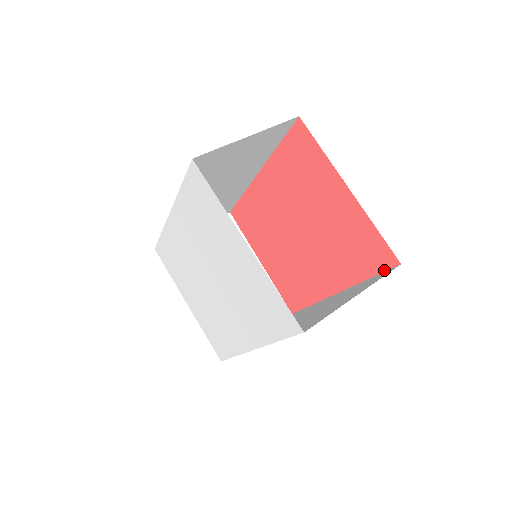
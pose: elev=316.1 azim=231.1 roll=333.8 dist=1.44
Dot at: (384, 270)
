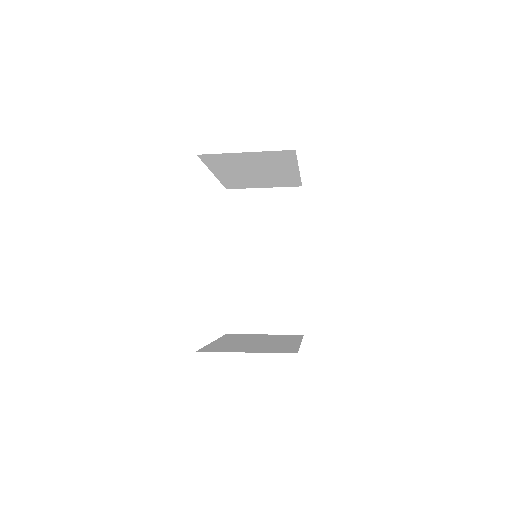
Dot at: occluded
